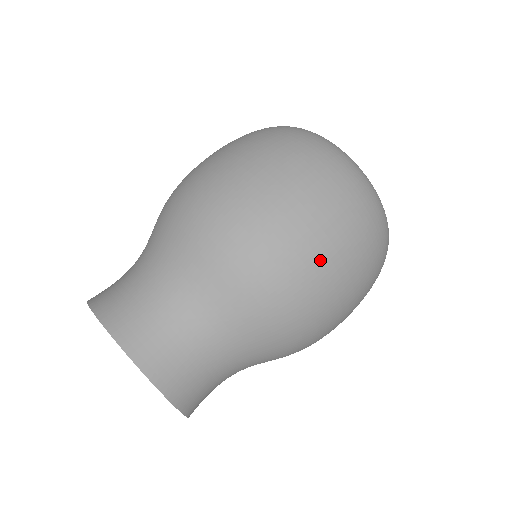
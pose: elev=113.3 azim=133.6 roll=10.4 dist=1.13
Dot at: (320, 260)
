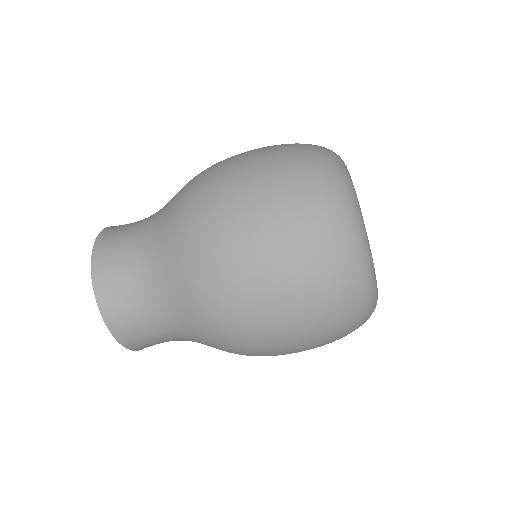
Dot at: (261, 309)
